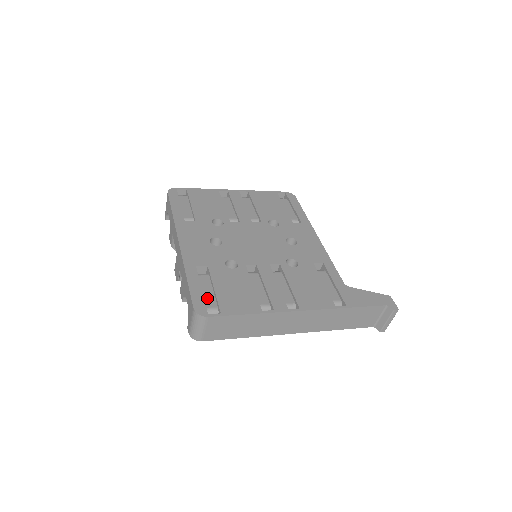
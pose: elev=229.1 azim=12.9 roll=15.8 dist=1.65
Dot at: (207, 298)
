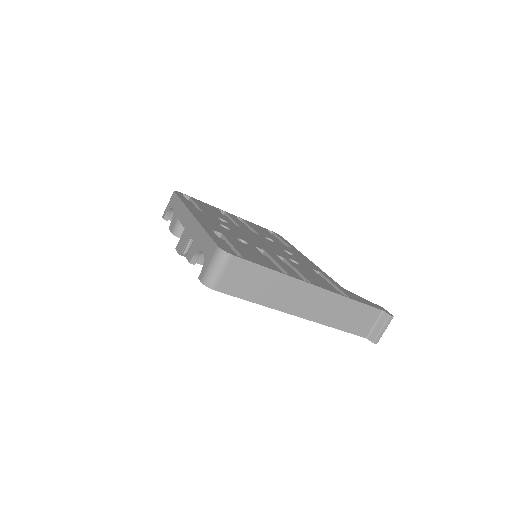
Dot at: occluded
